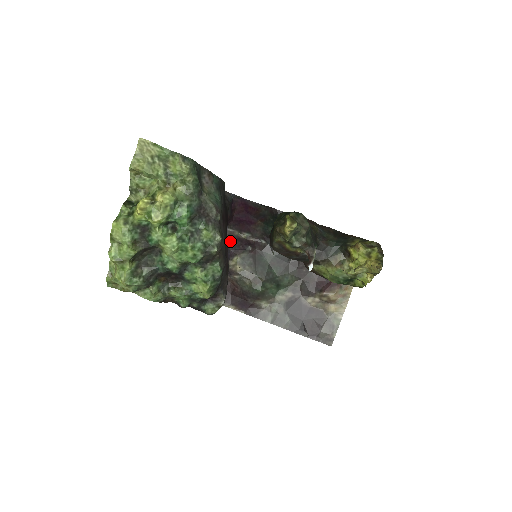
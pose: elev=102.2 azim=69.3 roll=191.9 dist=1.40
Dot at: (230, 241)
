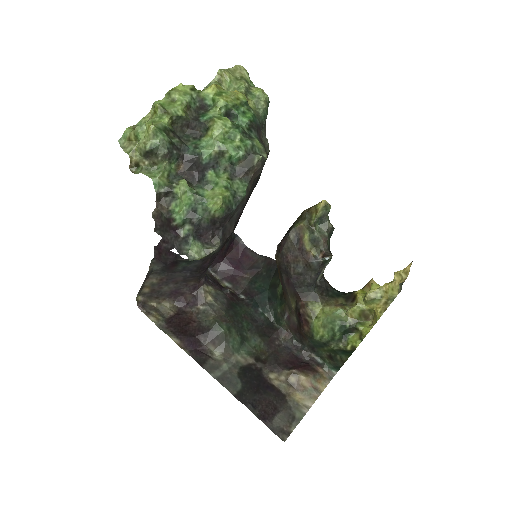
Dot at: (209, 277)
